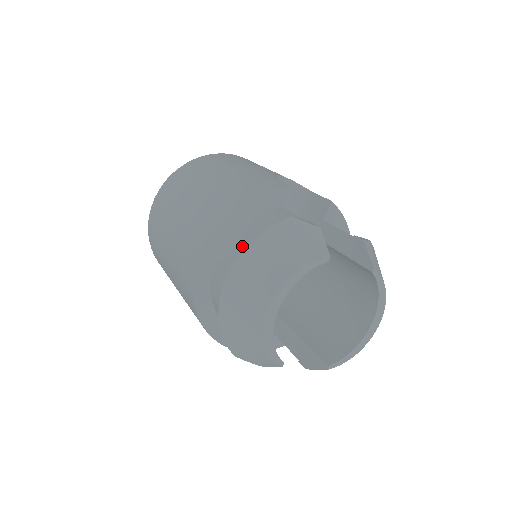
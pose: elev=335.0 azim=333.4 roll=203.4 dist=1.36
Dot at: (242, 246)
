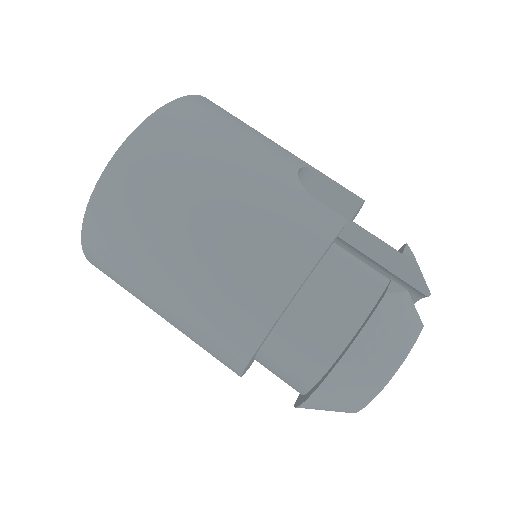
Dot at: (319, 327)
